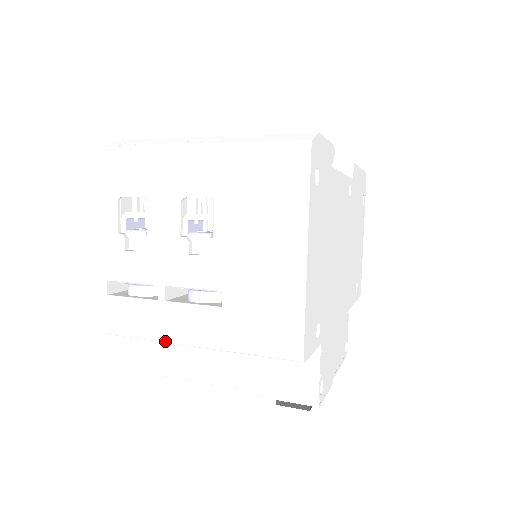
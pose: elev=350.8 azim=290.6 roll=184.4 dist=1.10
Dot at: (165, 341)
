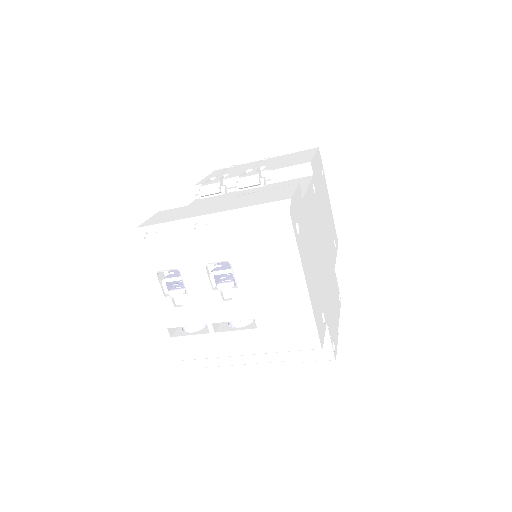
Dot at: occluded
